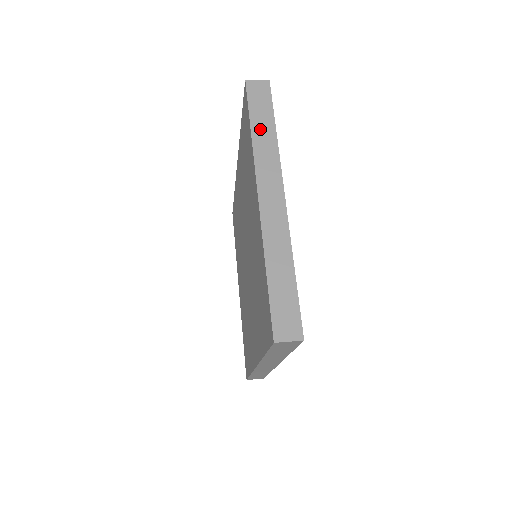
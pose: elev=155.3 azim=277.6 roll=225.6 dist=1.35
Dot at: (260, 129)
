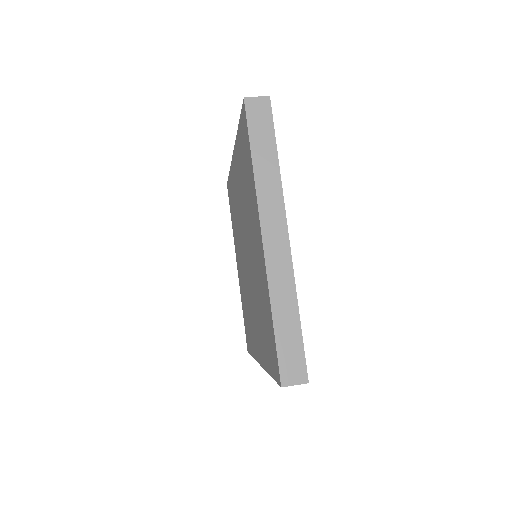
Dot at: (262, 159)
